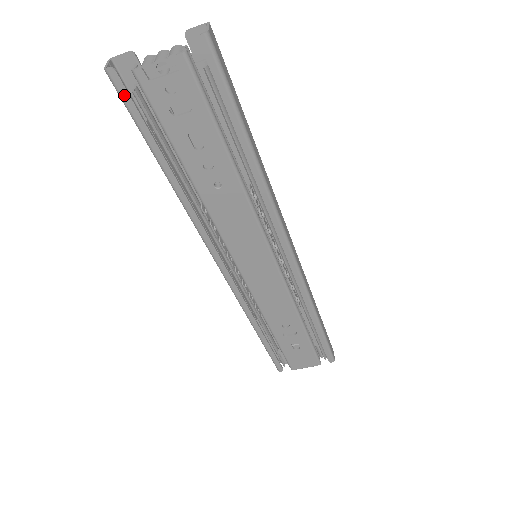
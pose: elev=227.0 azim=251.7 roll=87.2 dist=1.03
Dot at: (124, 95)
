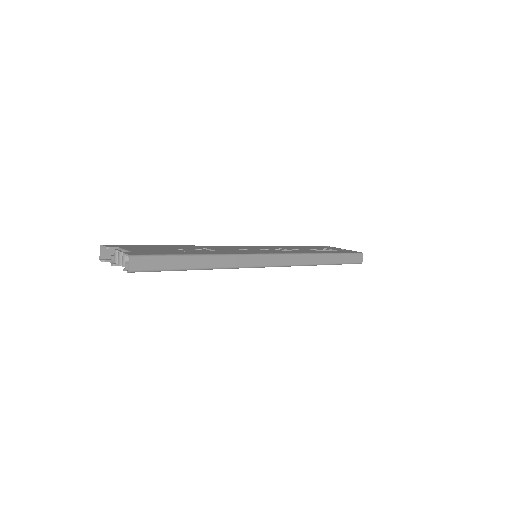
Dot at: occluded
